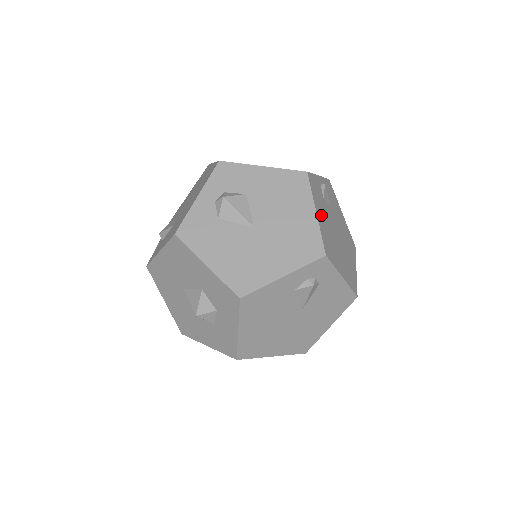
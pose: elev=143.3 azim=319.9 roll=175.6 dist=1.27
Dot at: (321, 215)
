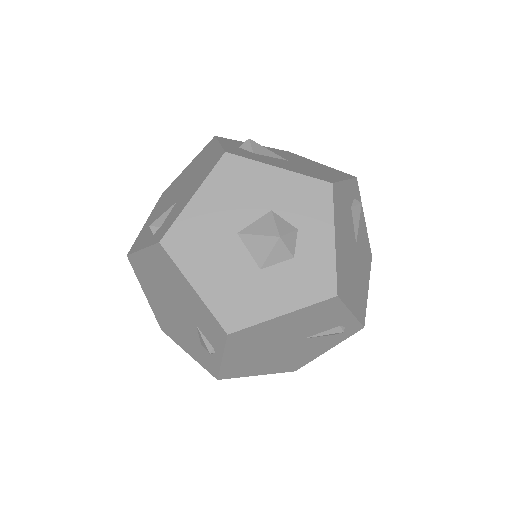
Dot at: occluded
